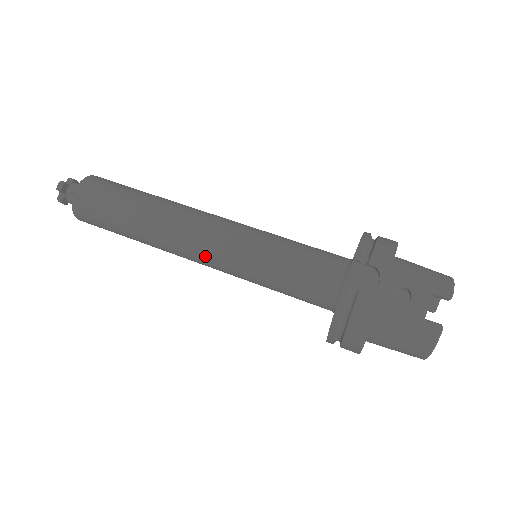
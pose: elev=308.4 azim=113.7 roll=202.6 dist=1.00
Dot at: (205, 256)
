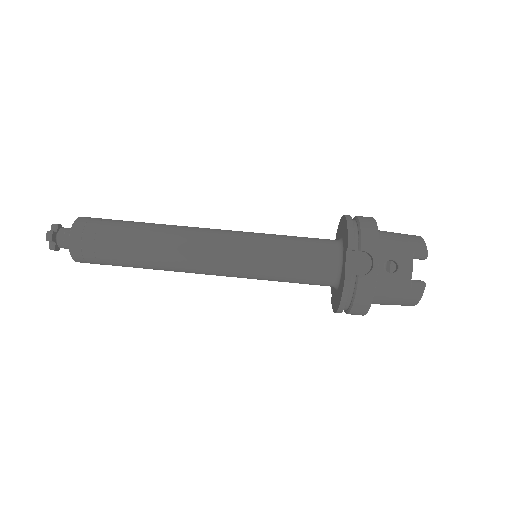
Dot at: (214, 270)
